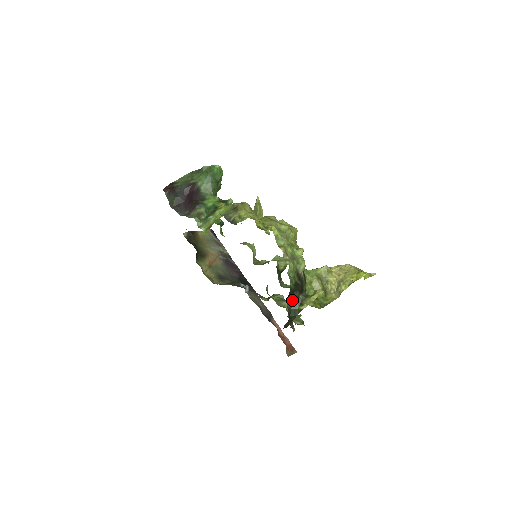
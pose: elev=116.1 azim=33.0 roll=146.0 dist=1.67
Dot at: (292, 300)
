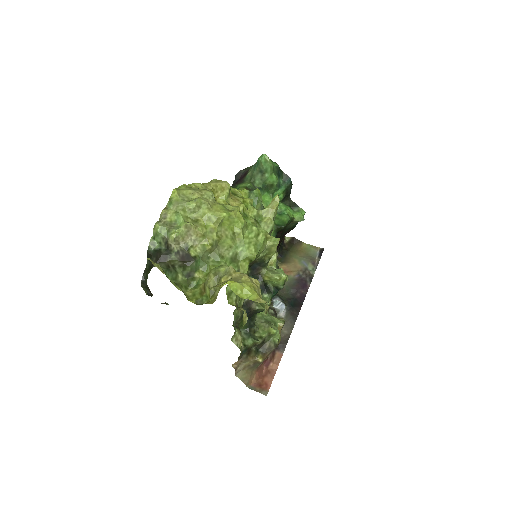
Dot at: (150, 264)
